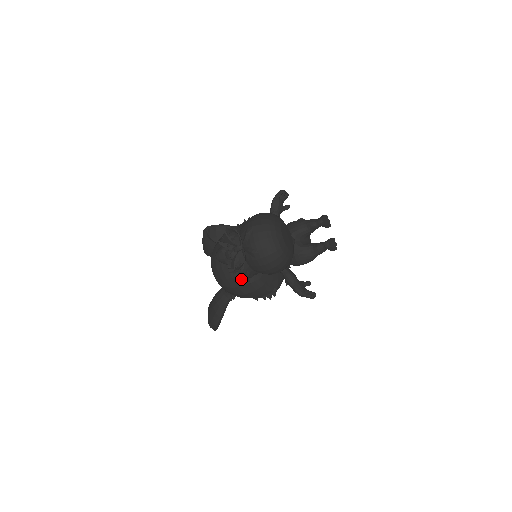
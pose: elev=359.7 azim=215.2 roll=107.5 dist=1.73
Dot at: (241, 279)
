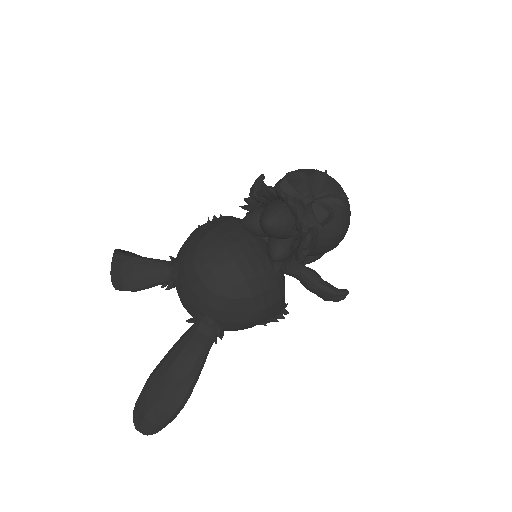
Dot at: (297, 260)
